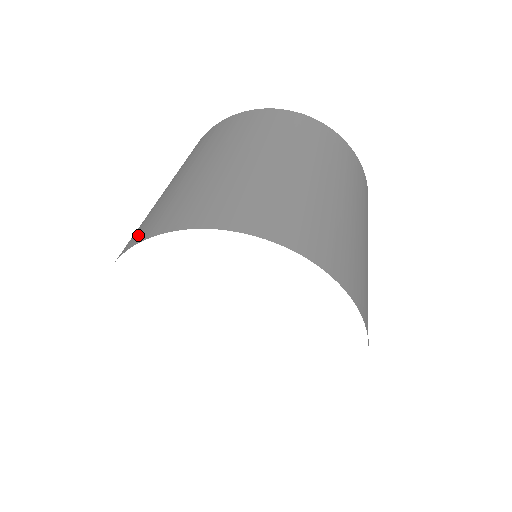
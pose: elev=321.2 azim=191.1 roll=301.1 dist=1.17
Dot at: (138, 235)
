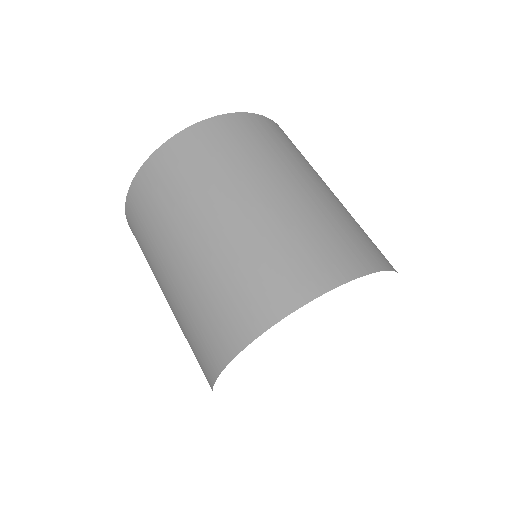
Dot at: (227, 339)
